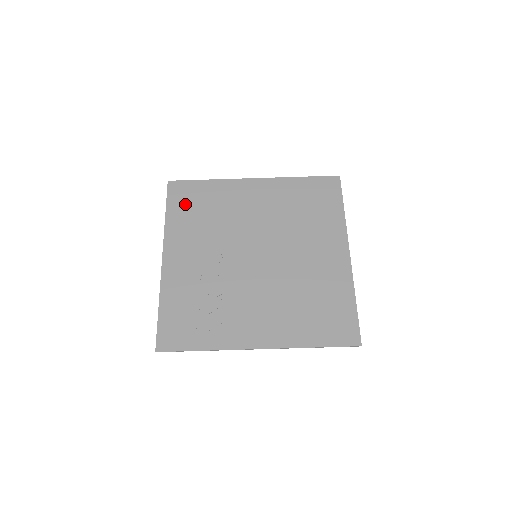
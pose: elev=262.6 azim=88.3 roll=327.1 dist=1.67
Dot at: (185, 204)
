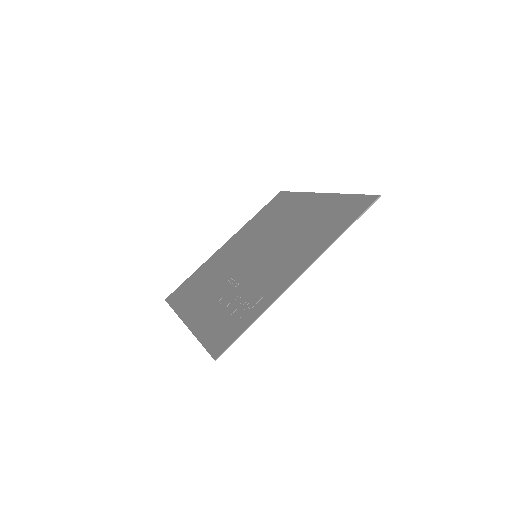
Dot at: (184, 293)
